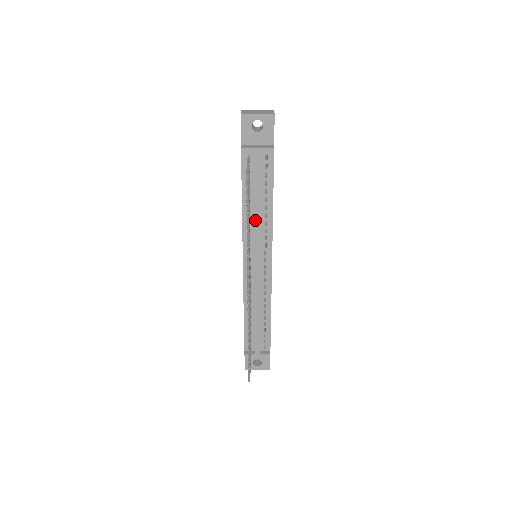
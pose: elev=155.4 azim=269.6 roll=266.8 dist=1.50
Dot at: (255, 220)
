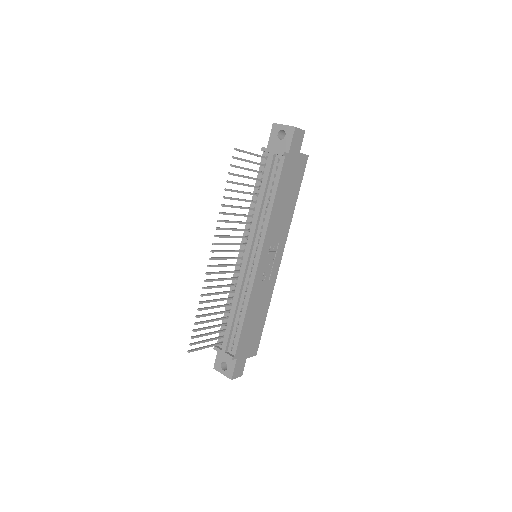
Dot at: (255, 213)
